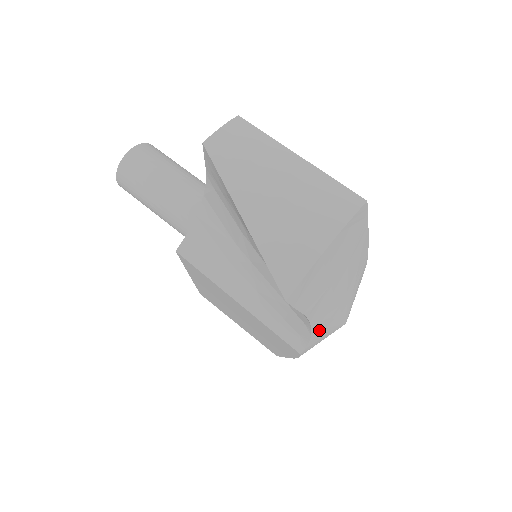
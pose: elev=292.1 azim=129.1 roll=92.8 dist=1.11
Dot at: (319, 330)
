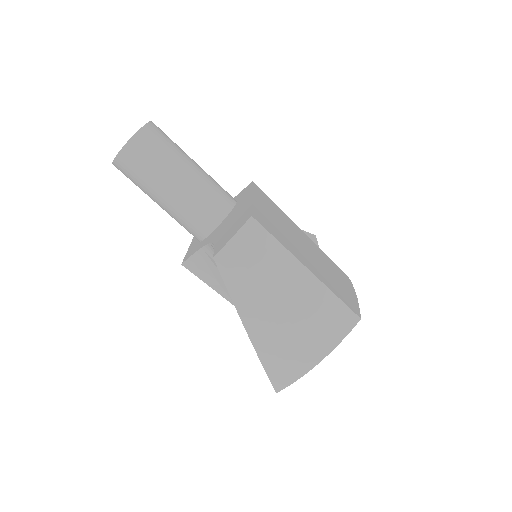
Dot at: occluded
